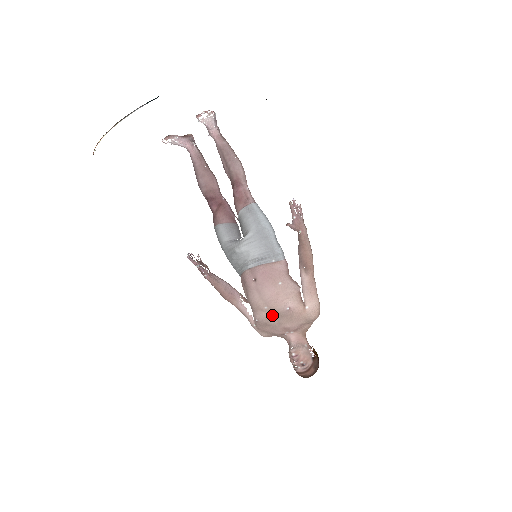
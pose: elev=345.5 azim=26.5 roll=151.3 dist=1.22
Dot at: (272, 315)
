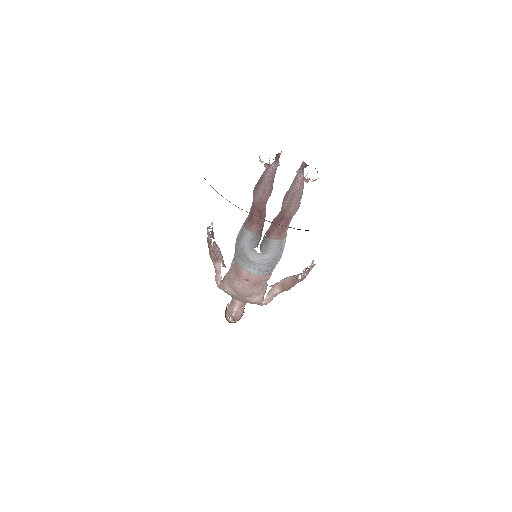
Dot at: (239, 296)
